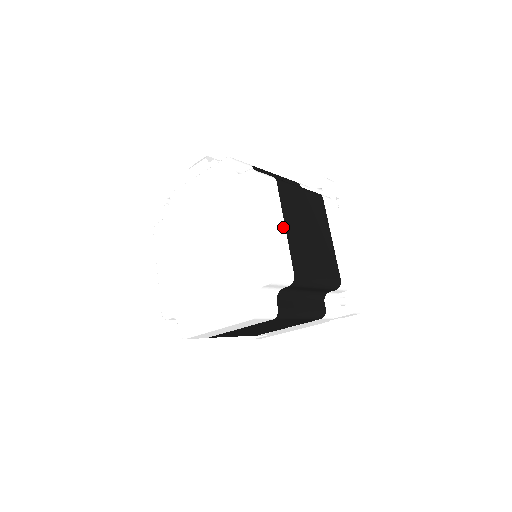
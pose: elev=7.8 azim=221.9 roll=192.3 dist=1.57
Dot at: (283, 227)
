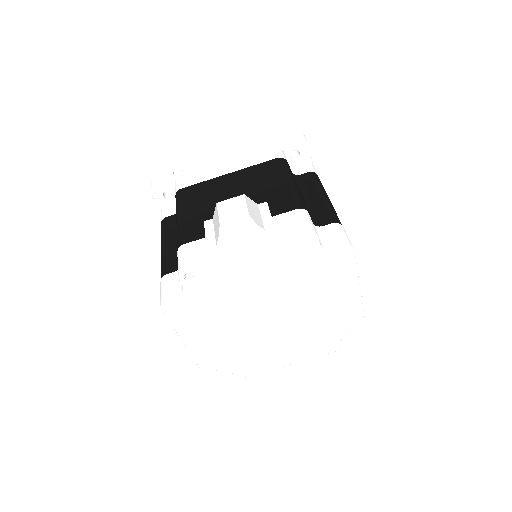
Dot at: occluded
